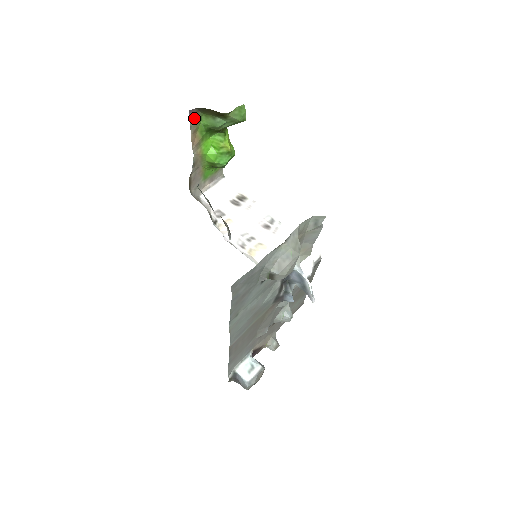
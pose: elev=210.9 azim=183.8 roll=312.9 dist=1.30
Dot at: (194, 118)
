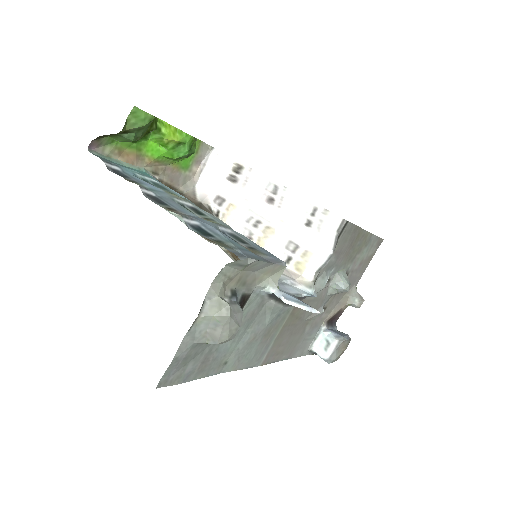
Dot at: (103, 146)
